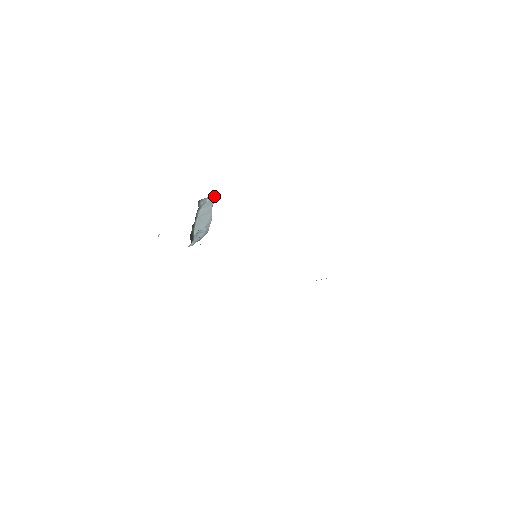
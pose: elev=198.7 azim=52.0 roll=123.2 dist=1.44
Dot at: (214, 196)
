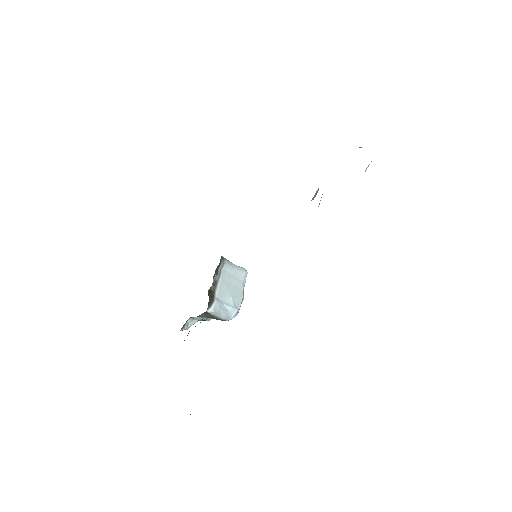
Dot at: (246, 270)
